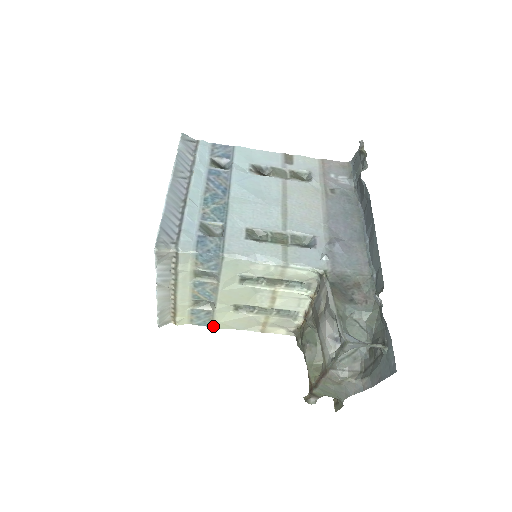
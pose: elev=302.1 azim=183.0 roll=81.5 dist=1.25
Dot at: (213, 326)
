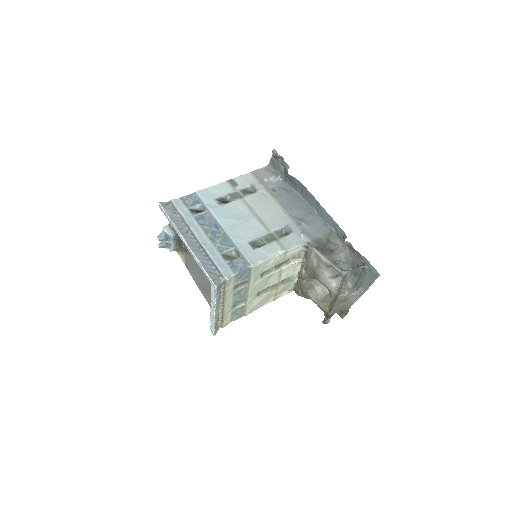
Dot at: (245, 315)
